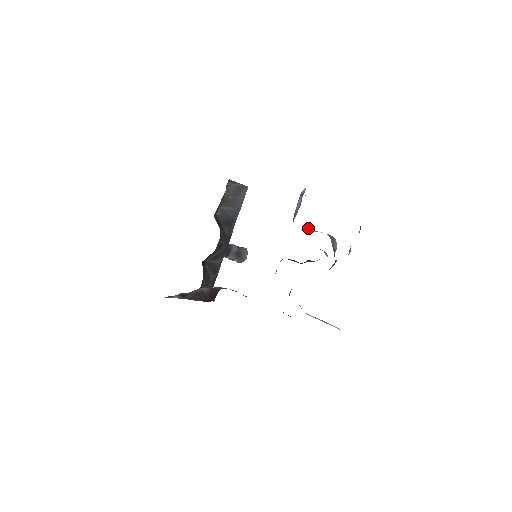
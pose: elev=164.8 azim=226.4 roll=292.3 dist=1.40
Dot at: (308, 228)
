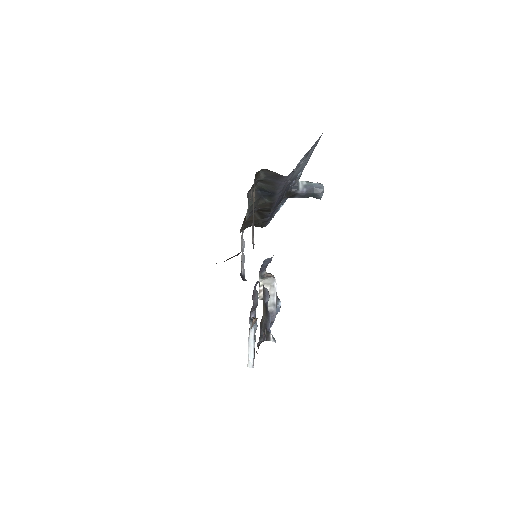
Dot at: (267, 286)
